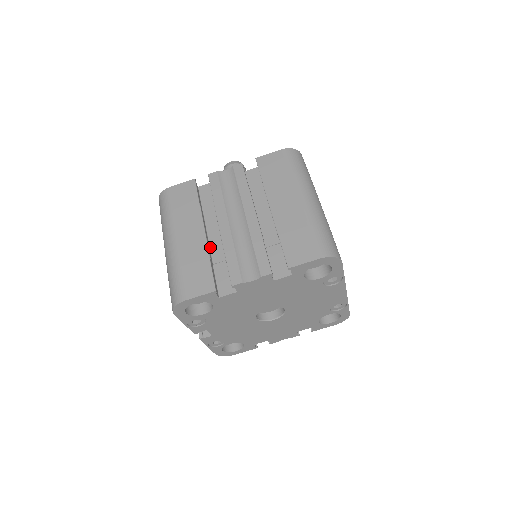
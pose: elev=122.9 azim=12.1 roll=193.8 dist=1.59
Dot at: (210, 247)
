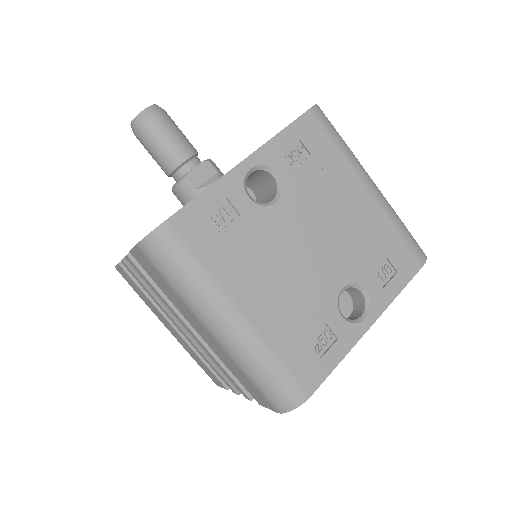
Dot at: occluded
